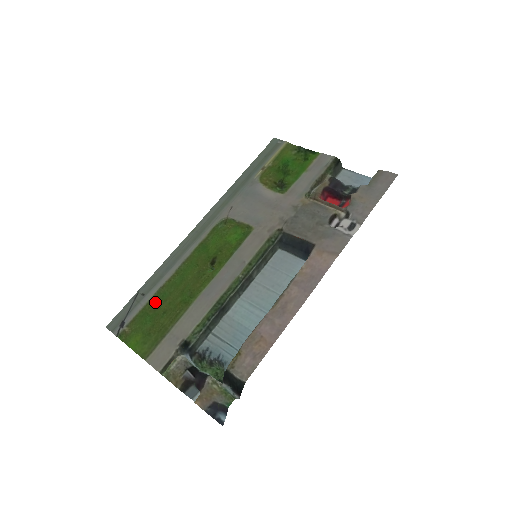
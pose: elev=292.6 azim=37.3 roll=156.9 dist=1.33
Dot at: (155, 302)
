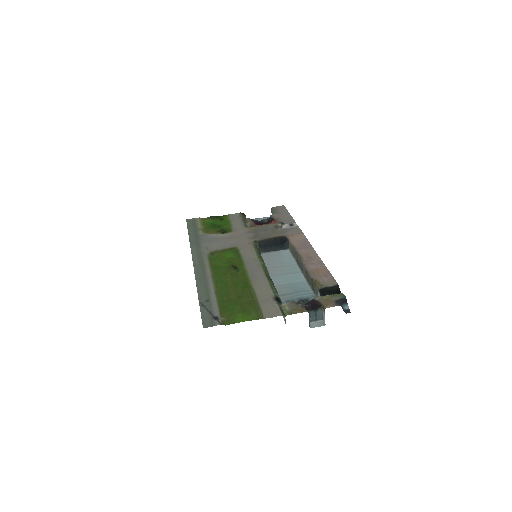
Dot at: (222, 299)
